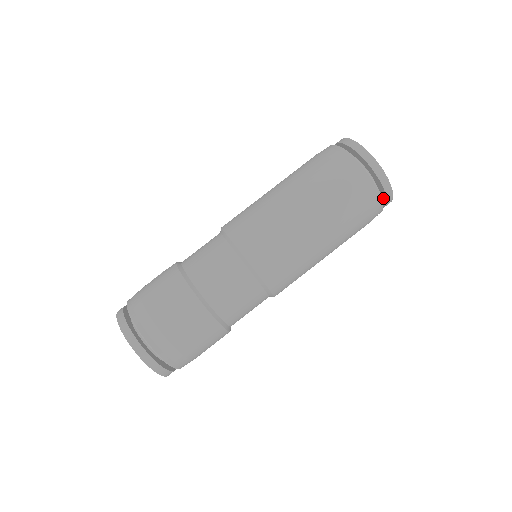
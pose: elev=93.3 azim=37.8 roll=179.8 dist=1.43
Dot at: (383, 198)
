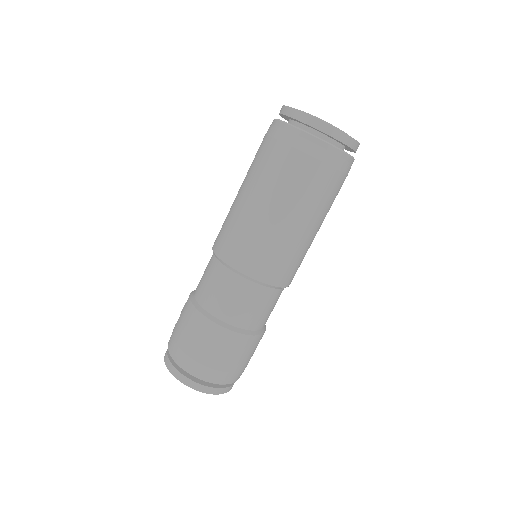
Dot at: (348, 147)
